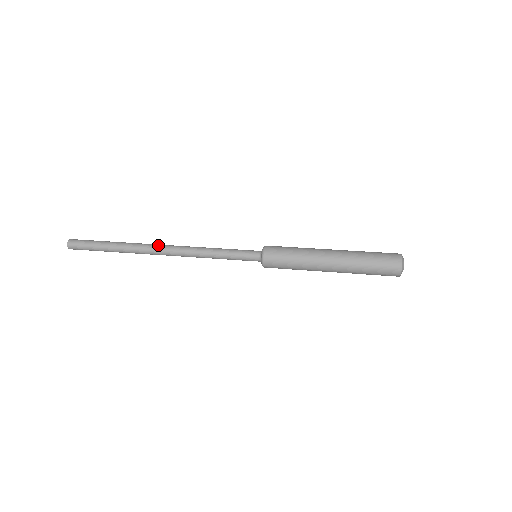
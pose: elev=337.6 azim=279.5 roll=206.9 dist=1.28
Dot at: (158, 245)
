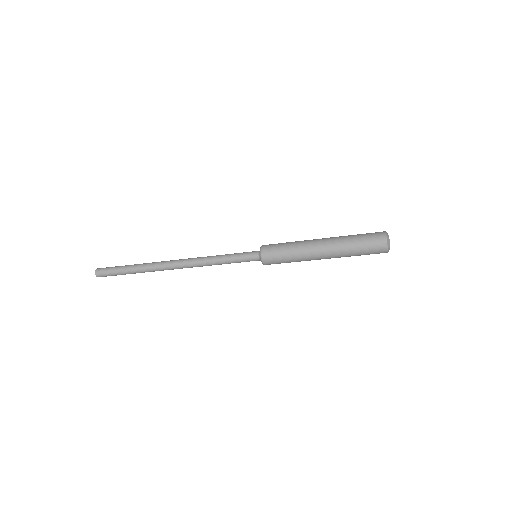
Dot at: occluded
